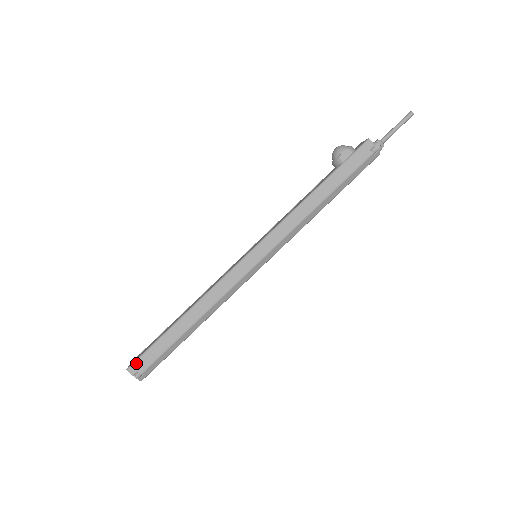
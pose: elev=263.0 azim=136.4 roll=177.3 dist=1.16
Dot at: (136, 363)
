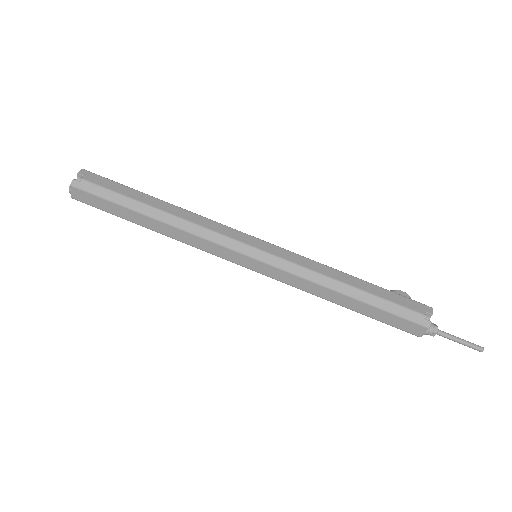
Dot at: (94, 174)
